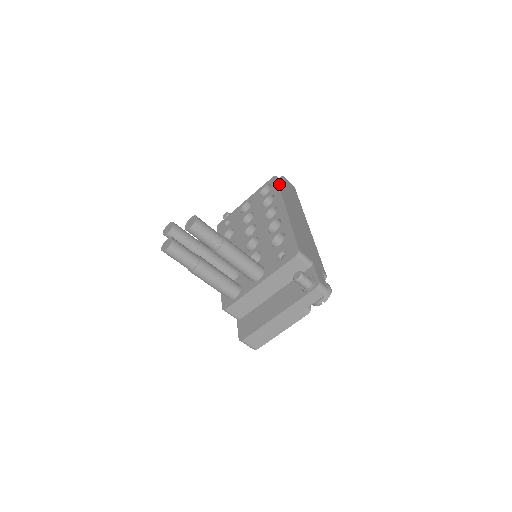
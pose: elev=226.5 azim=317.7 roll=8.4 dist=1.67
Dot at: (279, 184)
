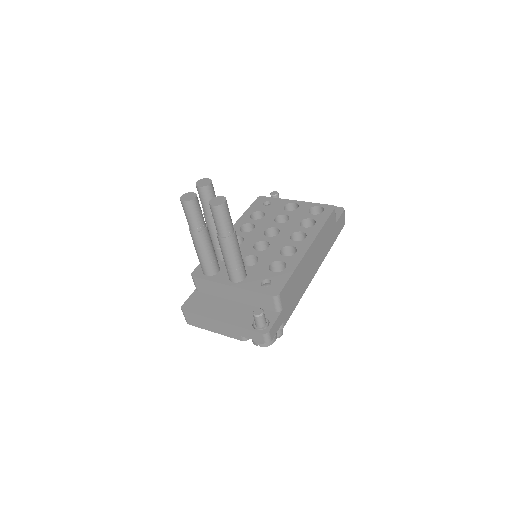
Dot at: (329, 217)
